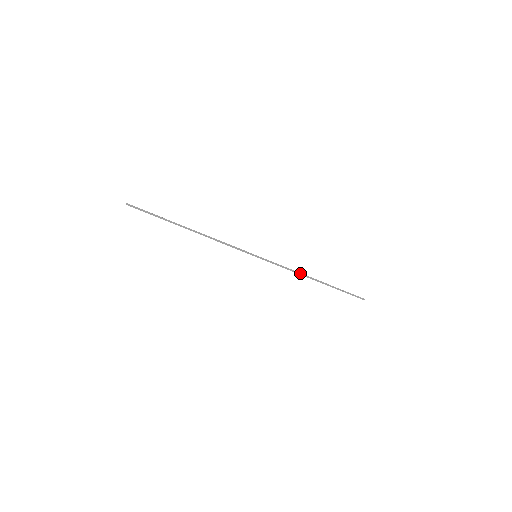
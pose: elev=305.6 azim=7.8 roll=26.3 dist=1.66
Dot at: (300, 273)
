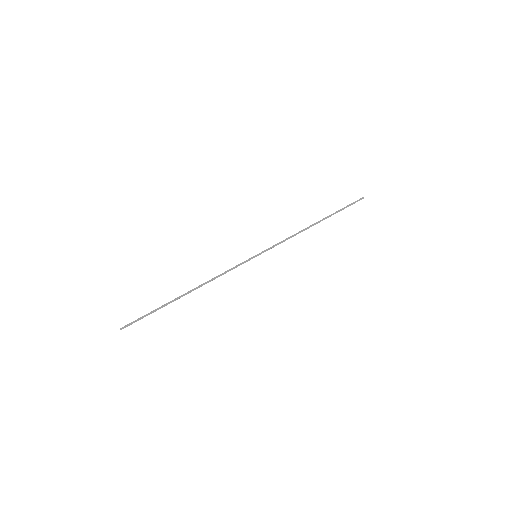
Dot at: (300, 232)
